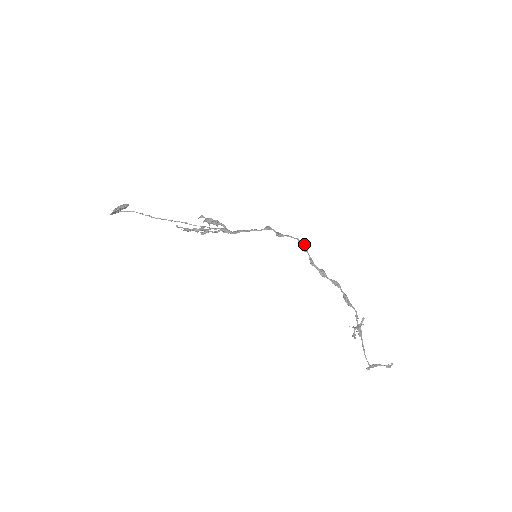
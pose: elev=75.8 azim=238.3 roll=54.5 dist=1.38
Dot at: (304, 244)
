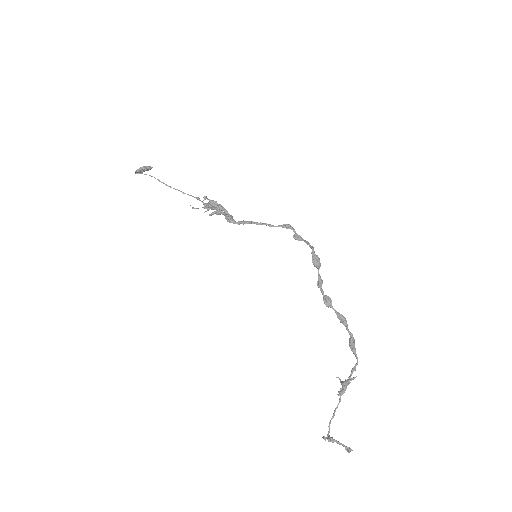
Dot at: (316, 258)
